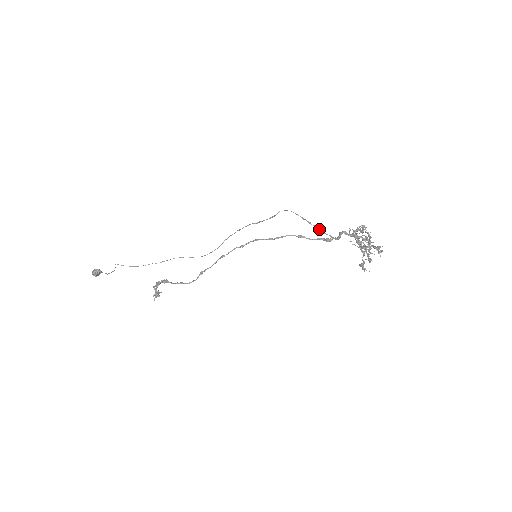
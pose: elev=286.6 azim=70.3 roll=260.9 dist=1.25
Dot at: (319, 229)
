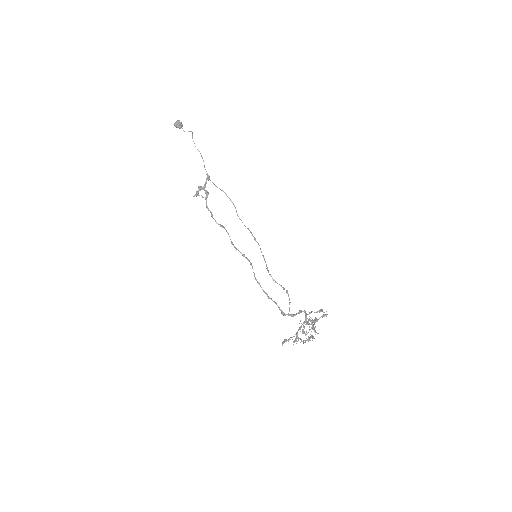
Dot at: (289, 300)
